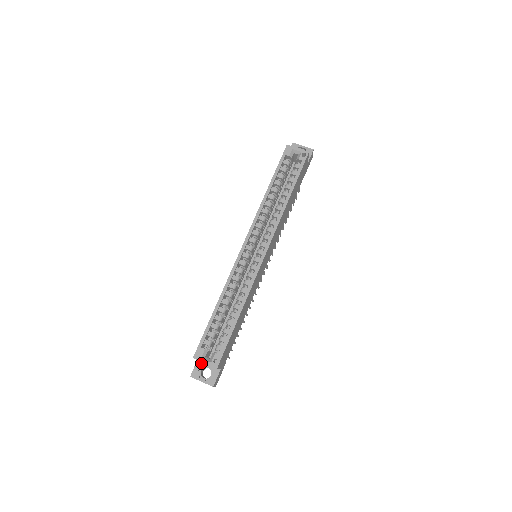
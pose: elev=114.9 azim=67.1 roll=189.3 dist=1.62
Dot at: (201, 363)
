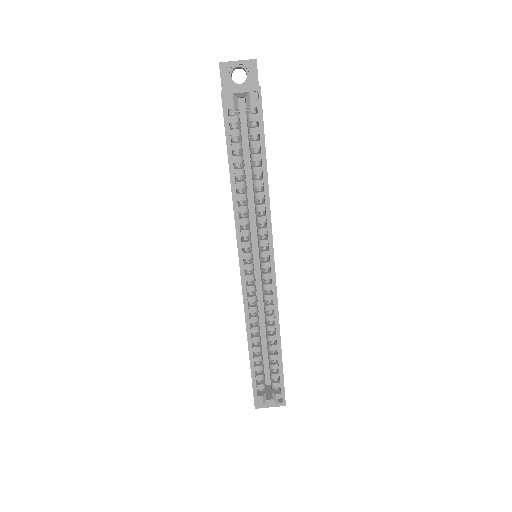
Dot at: occluded
